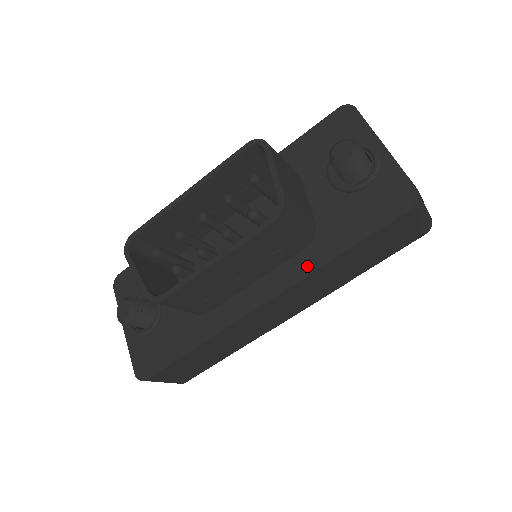
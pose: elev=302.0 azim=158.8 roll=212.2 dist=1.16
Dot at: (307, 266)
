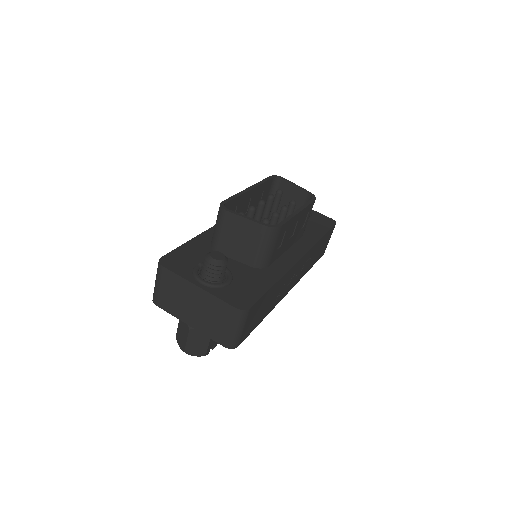
Dot at: (310, 243)
